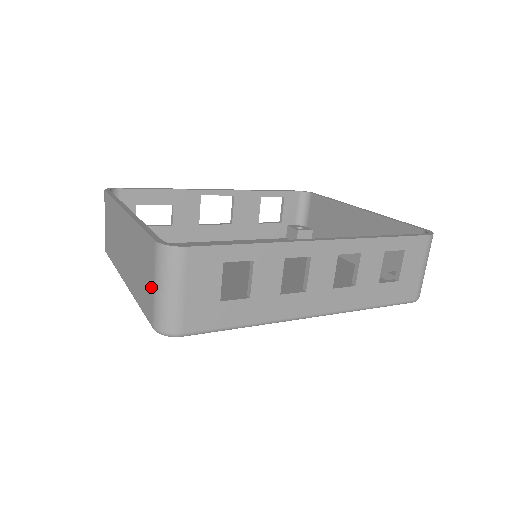
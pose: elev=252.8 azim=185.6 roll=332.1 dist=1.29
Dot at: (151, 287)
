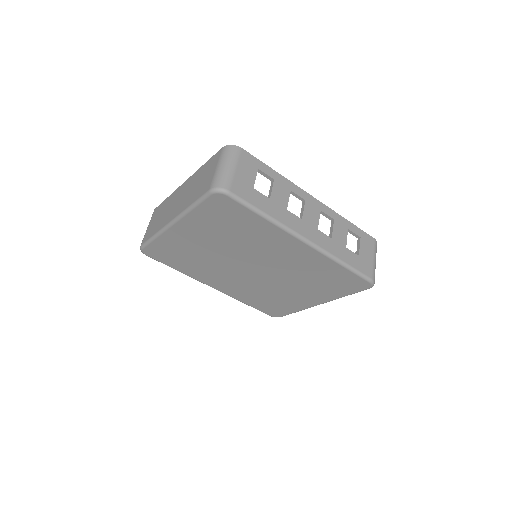
Dot at: (213, 172)
